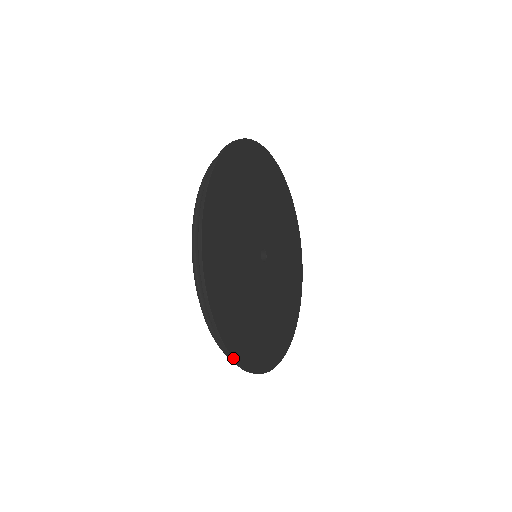
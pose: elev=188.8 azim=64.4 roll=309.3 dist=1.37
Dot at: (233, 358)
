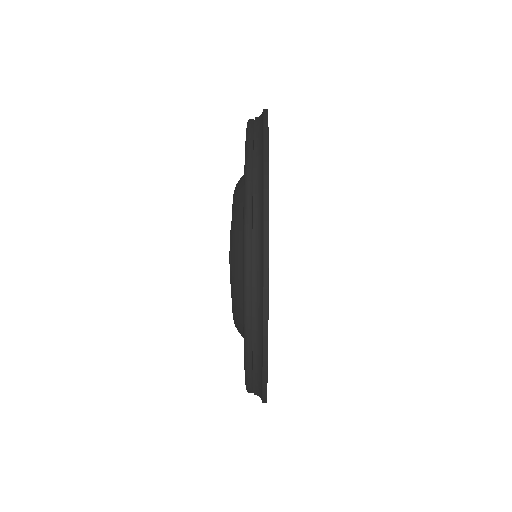
Dot at: occluded
